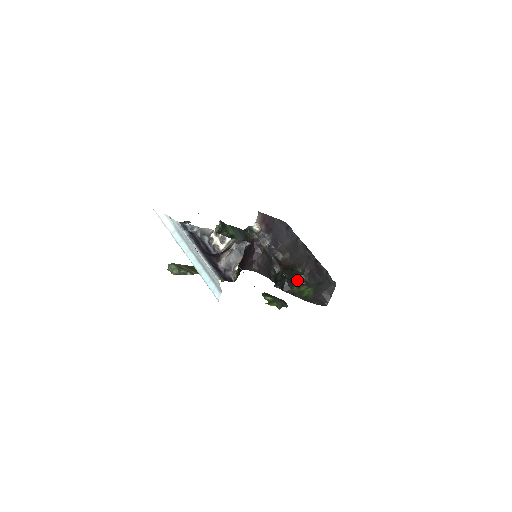
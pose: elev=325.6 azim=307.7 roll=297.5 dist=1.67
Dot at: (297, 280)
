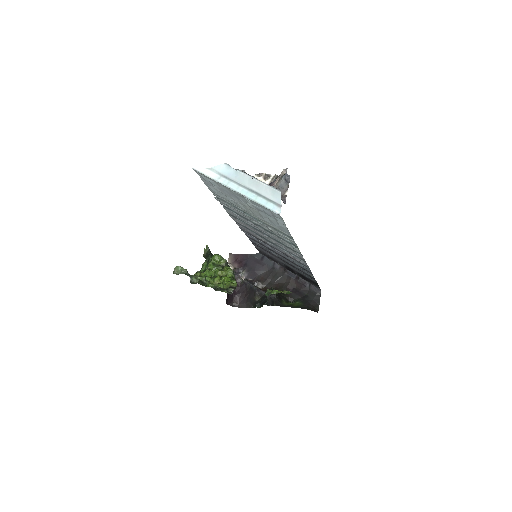
Dot at: (283, 298)
